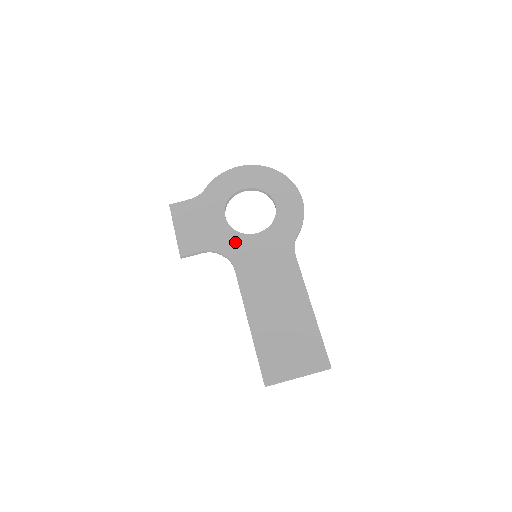
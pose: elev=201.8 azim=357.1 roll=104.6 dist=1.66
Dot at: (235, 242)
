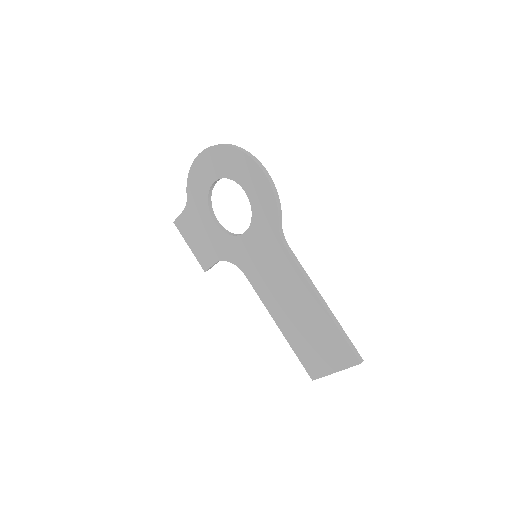
Dot at: (233, 247)
